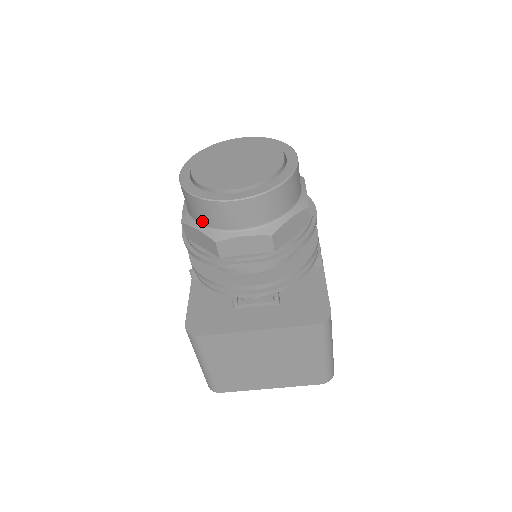
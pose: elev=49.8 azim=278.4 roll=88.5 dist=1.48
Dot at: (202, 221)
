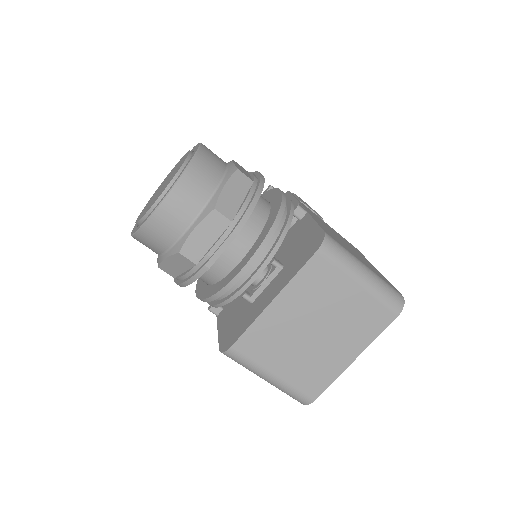
Dot at: (162, 248)
